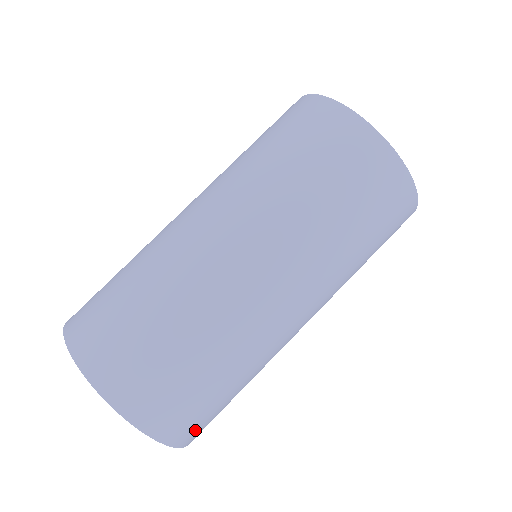
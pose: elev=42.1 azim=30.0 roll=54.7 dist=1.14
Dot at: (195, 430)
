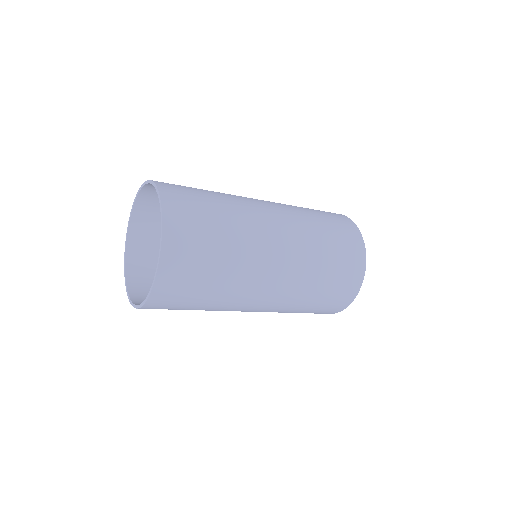
Dot at: (157, 308)
